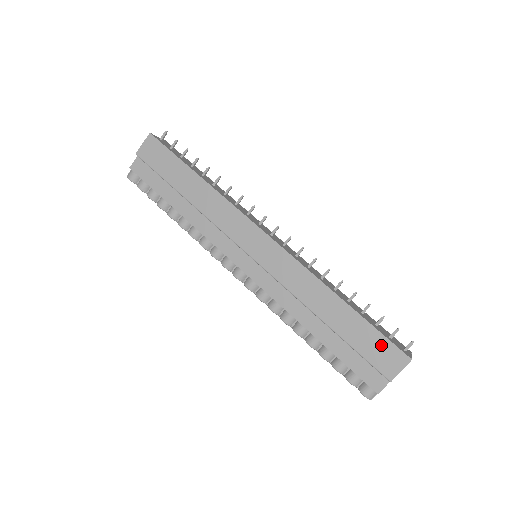
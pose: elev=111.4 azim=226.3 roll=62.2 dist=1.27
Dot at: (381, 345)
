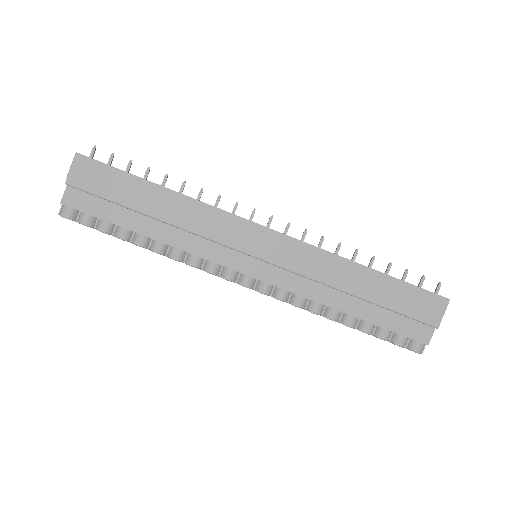
Dot at: (419, 297)
